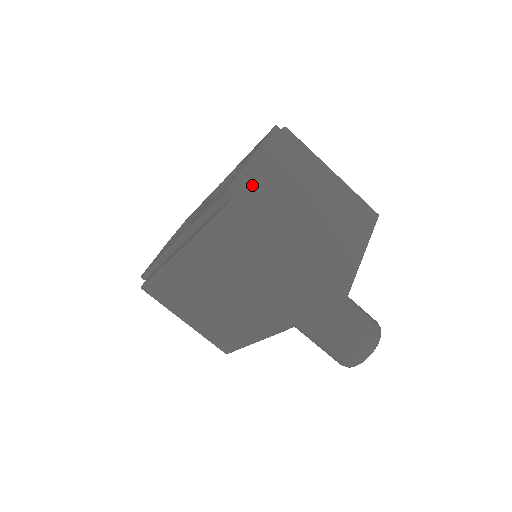
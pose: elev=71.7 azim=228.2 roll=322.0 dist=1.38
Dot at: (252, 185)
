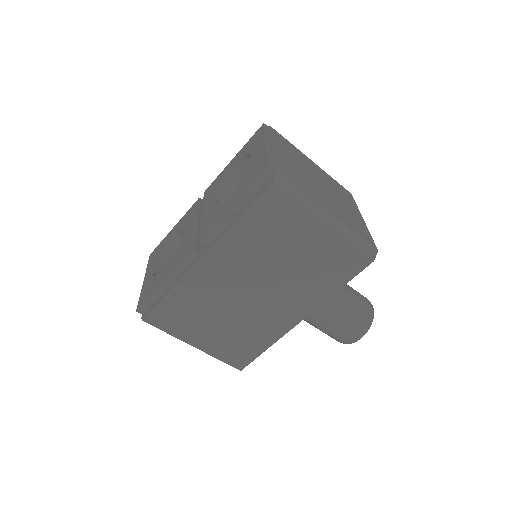
Dot at: (282, 164)
